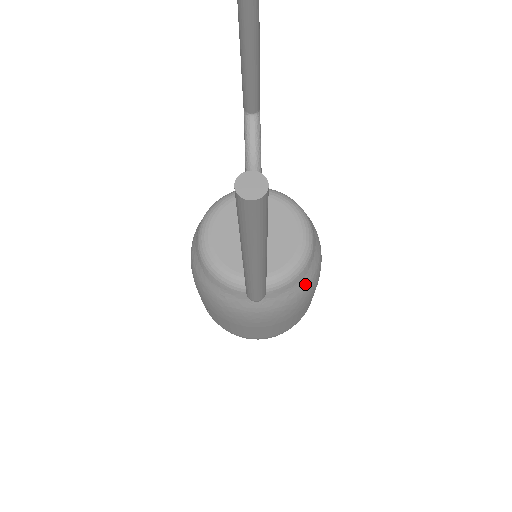
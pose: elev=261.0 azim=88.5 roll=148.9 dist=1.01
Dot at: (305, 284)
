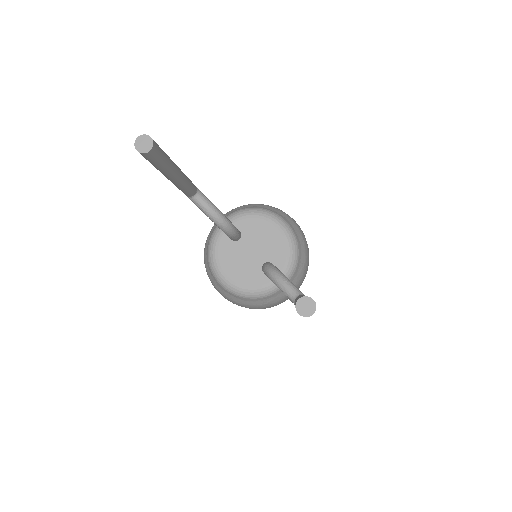
Dot at: (304, 251)
